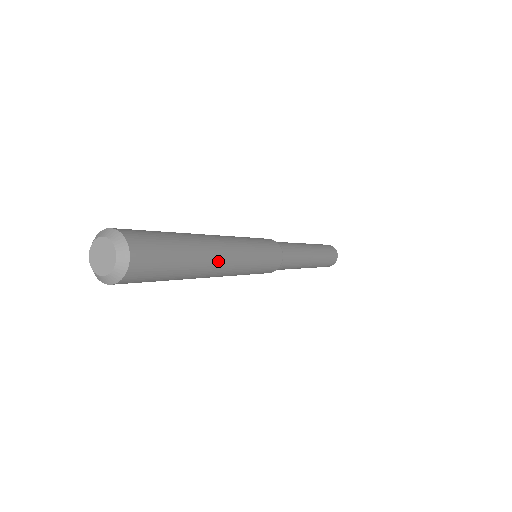
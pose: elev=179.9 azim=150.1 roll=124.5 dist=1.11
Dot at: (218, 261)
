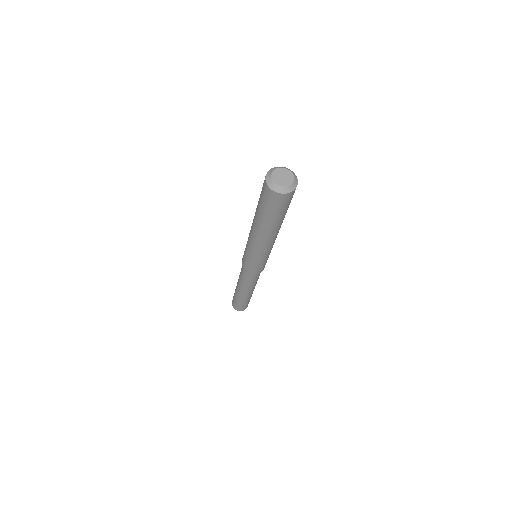
Dot at: (276, 234)
